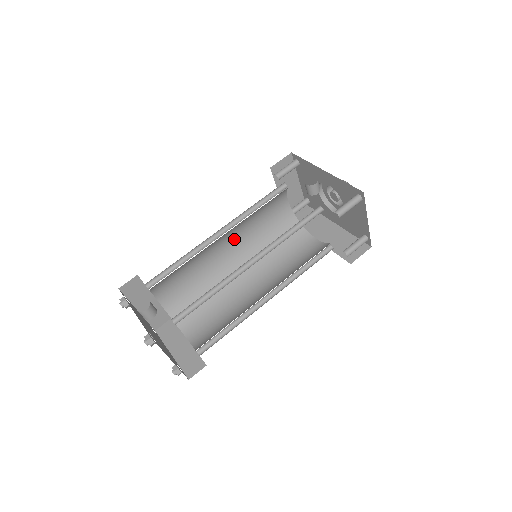
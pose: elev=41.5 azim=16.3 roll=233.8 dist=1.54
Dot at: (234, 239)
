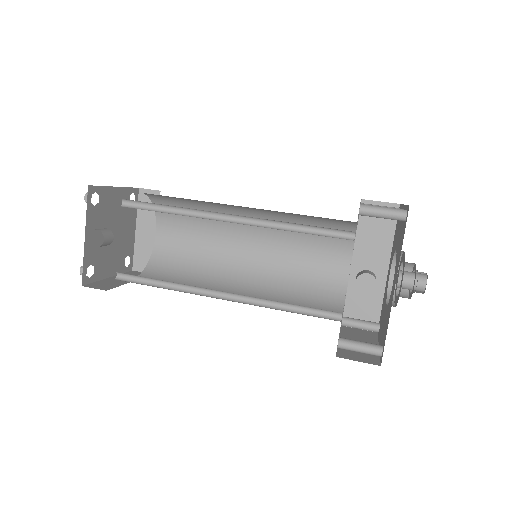
Dot at: occluded
